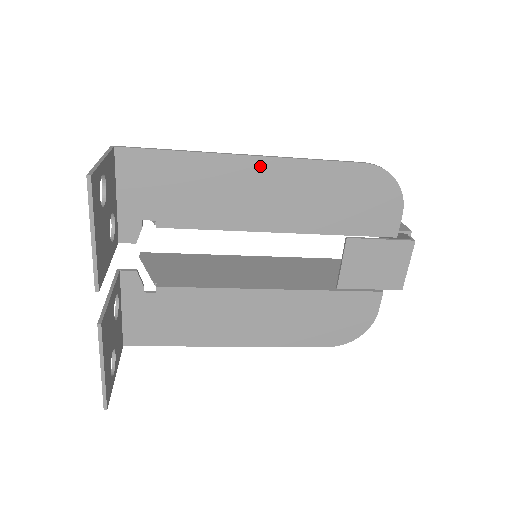
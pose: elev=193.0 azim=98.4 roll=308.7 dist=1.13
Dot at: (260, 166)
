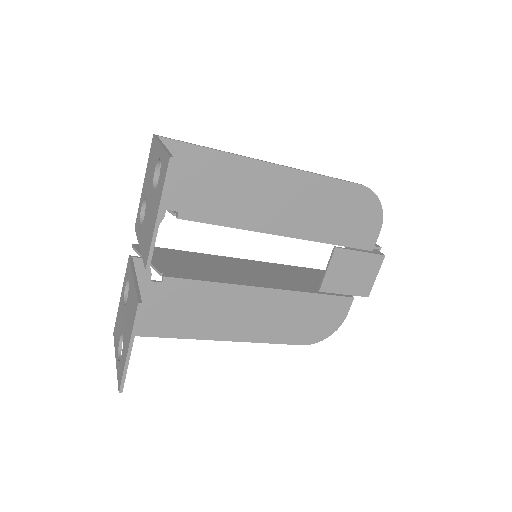
Dot at: (280, 174)
